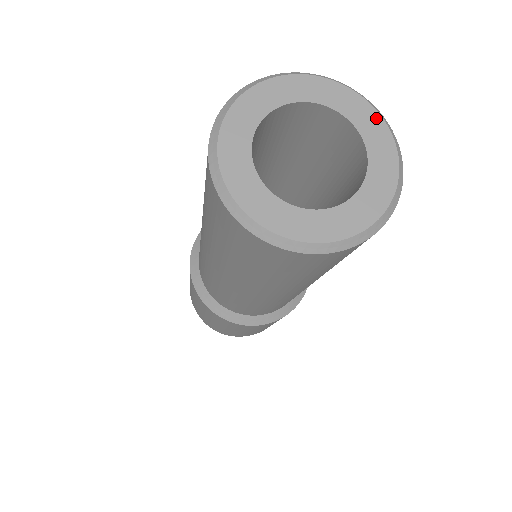
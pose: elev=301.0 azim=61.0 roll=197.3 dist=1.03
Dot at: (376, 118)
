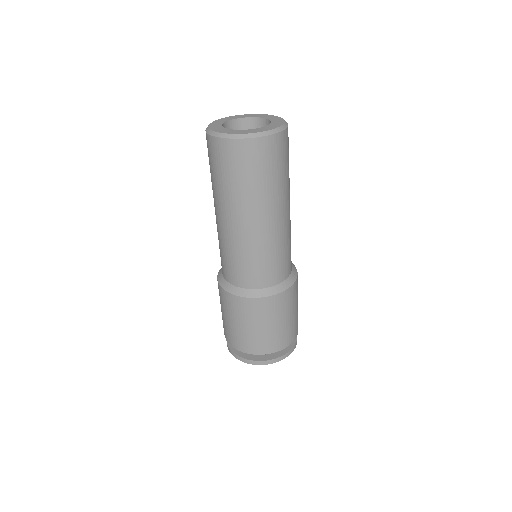
Dot at: (270, 116)
